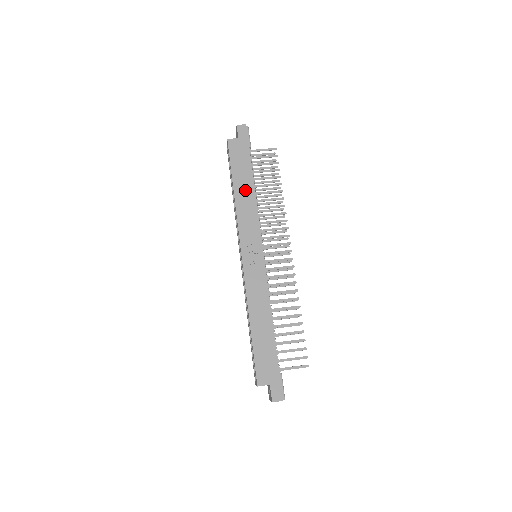
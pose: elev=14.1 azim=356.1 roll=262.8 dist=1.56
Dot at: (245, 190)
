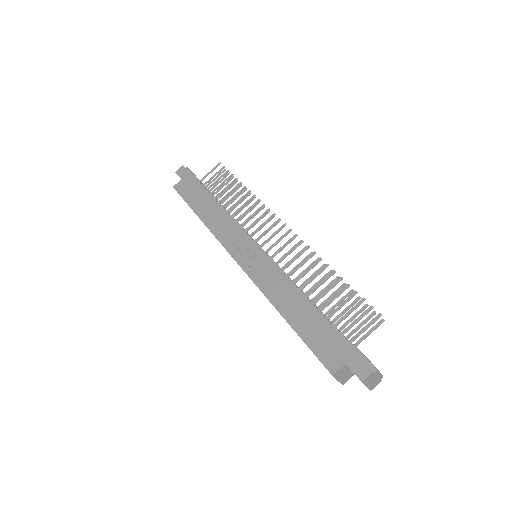
Dot at: (209, 210)
